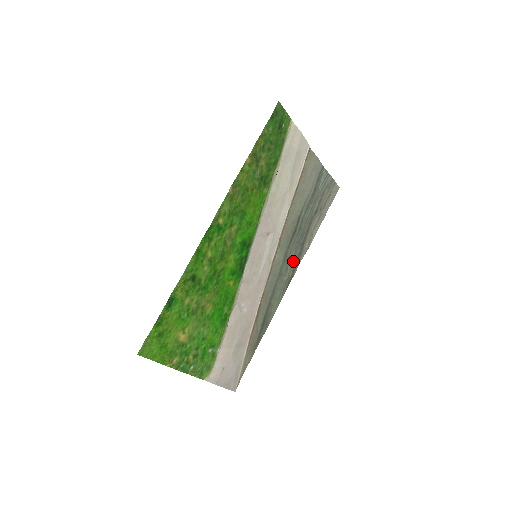
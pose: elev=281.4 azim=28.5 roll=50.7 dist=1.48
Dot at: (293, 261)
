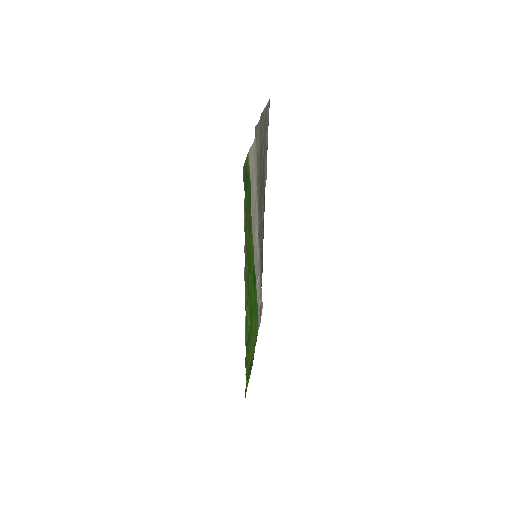
Dot at: (263, 204)
